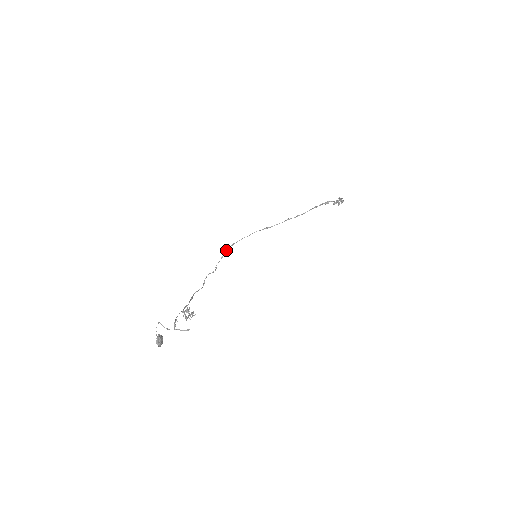
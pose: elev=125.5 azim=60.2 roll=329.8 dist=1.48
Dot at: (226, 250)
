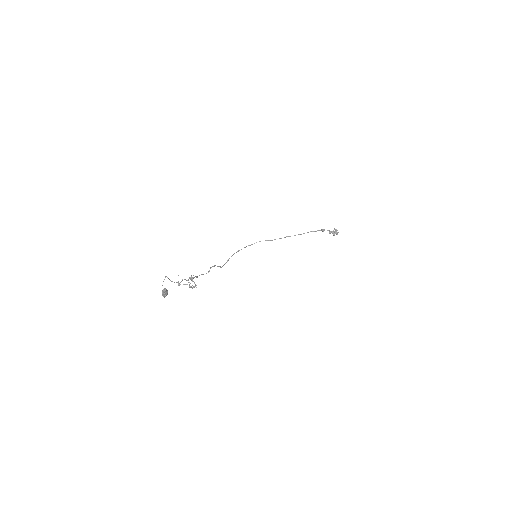
Dot at: occluded
